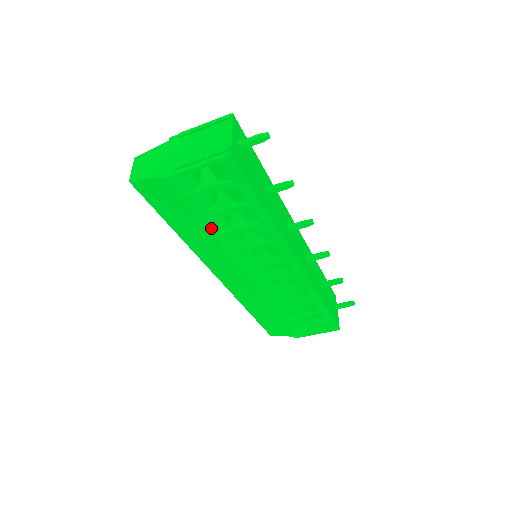
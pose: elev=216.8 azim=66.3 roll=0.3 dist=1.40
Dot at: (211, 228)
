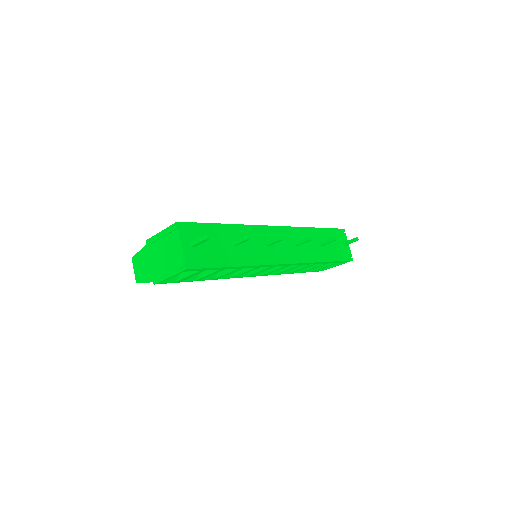
Dot at: (207, 279)
